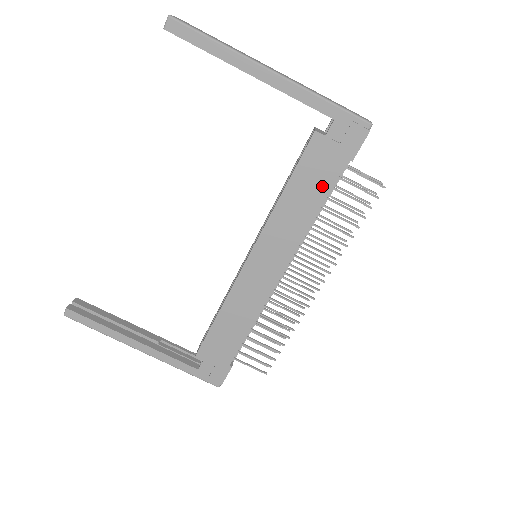
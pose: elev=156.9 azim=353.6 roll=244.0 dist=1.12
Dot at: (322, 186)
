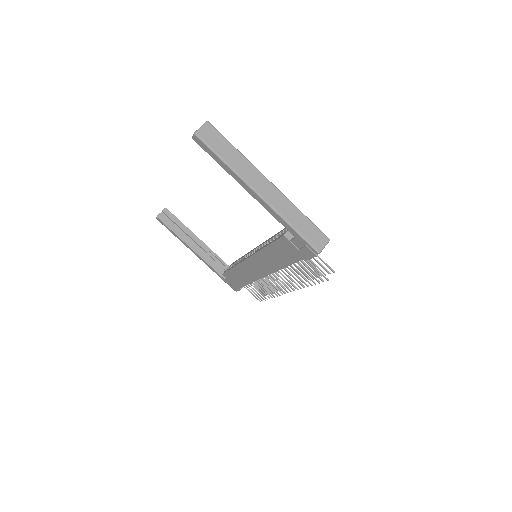
Dot at: (288, 259)
